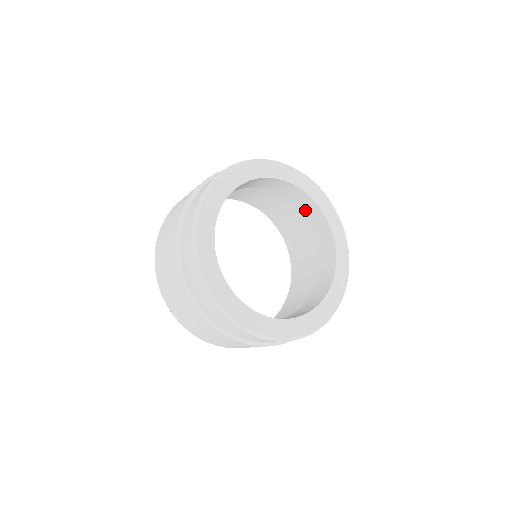
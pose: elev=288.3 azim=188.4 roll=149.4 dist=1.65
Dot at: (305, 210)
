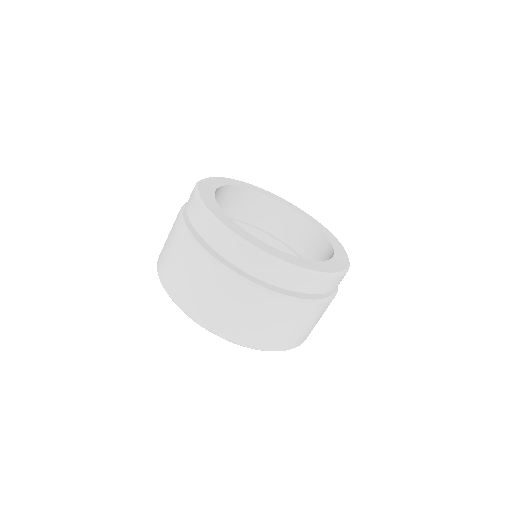
Dot at: (247, 206)
